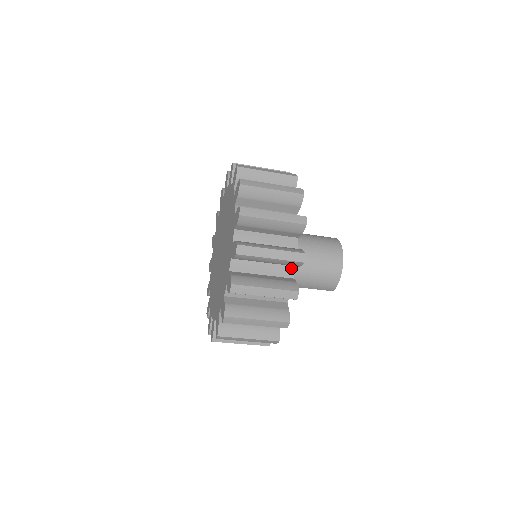
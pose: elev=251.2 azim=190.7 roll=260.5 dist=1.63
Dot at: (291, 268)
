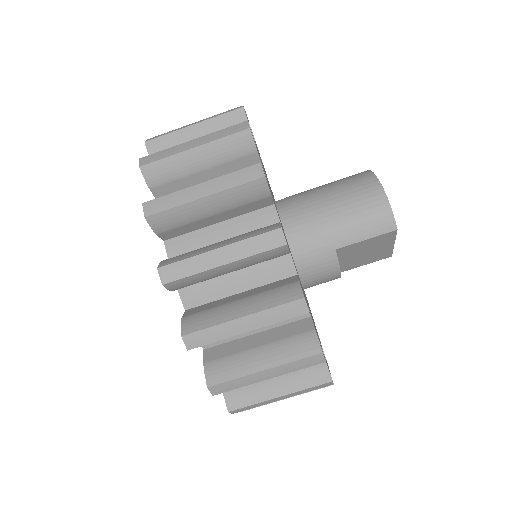
Dot at: occluded
